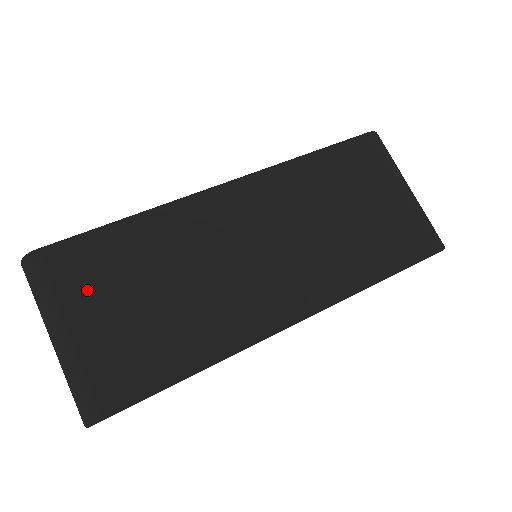
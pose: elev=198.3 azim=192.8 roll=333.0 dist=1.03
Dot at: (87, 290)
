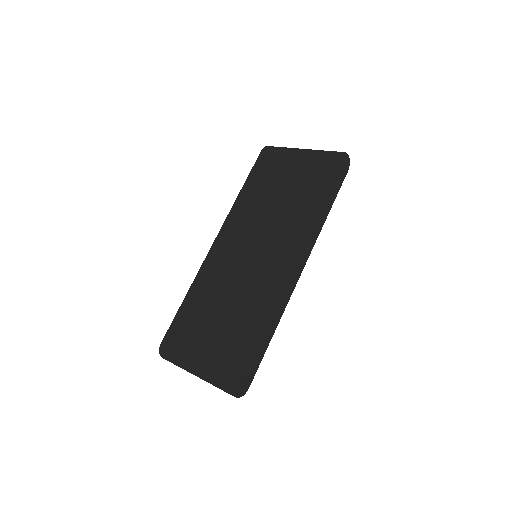
Dot at: (190, 340)
